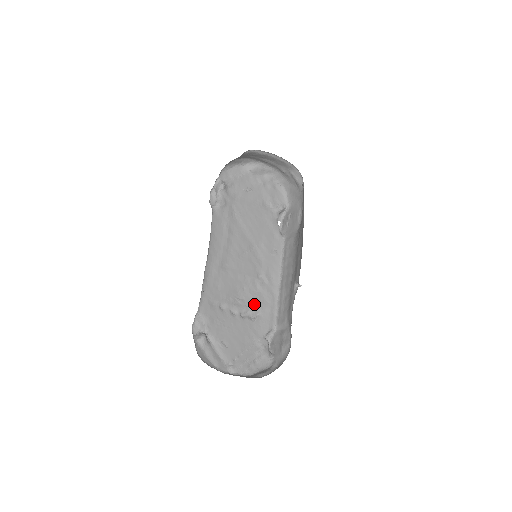
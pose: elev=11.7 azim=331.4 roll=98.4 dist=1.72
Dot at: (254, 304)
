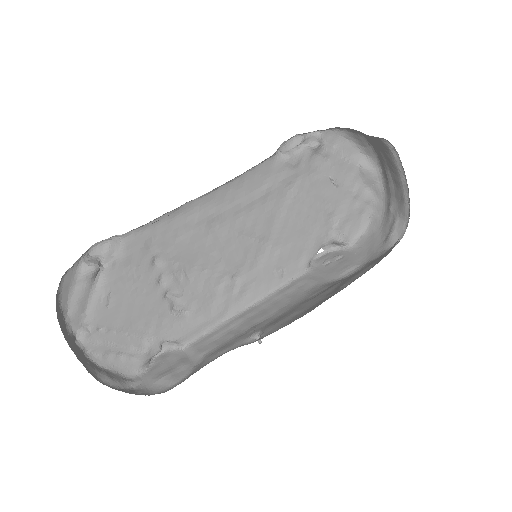
Dot at: (194, 298)
